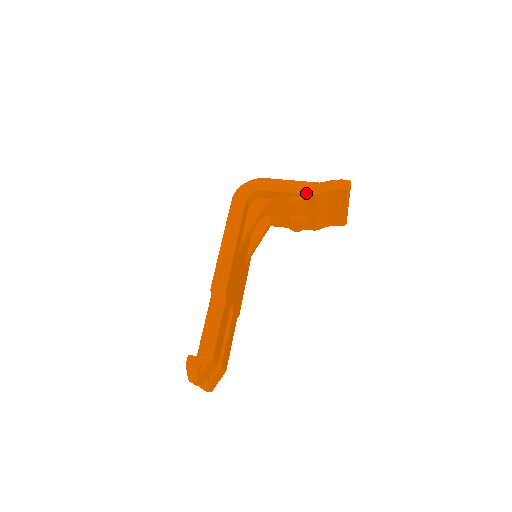
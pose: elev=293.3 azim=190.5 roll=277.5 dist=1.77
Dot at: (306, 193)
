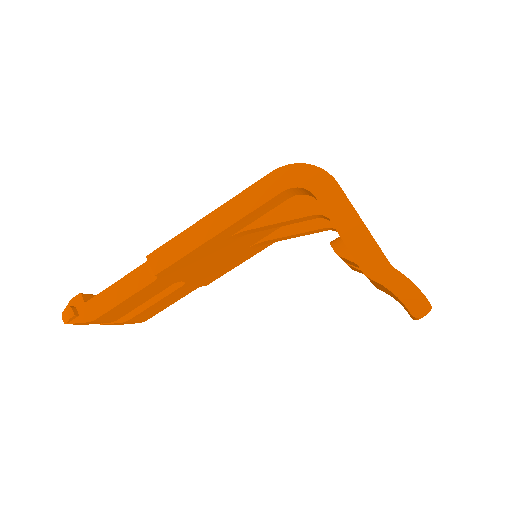
Dot at: (357, 260)
